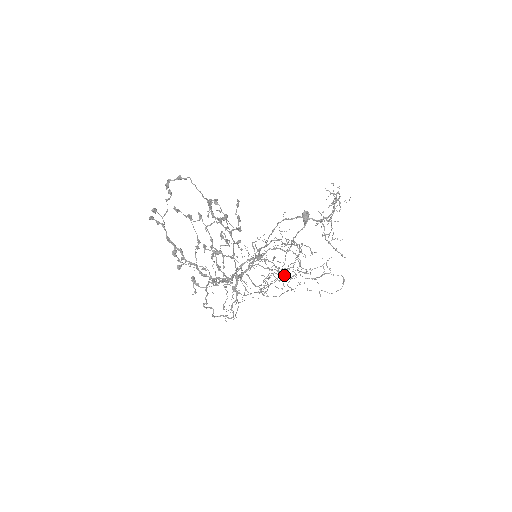
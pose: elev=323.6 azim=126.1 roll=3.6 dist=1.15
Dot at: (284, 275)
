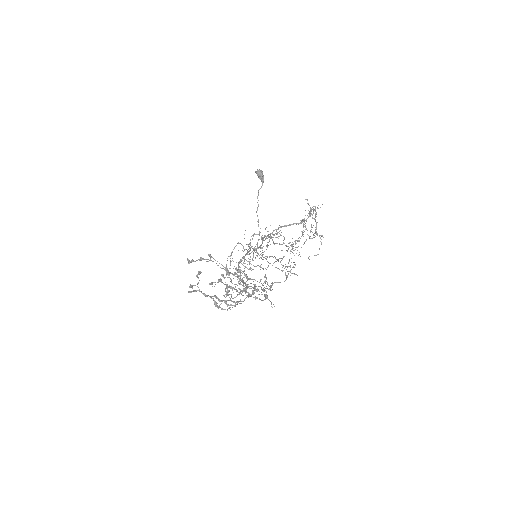
Dot at: occluded
